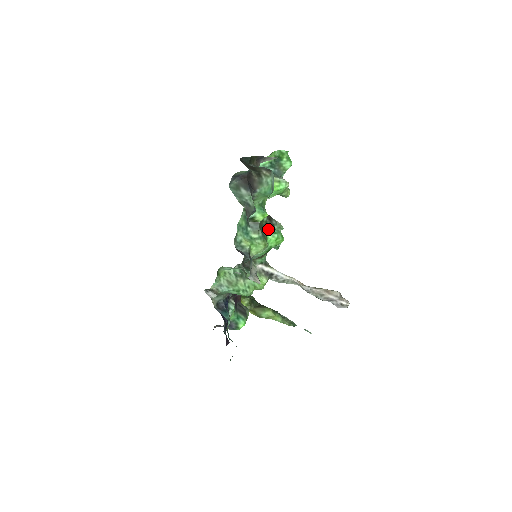
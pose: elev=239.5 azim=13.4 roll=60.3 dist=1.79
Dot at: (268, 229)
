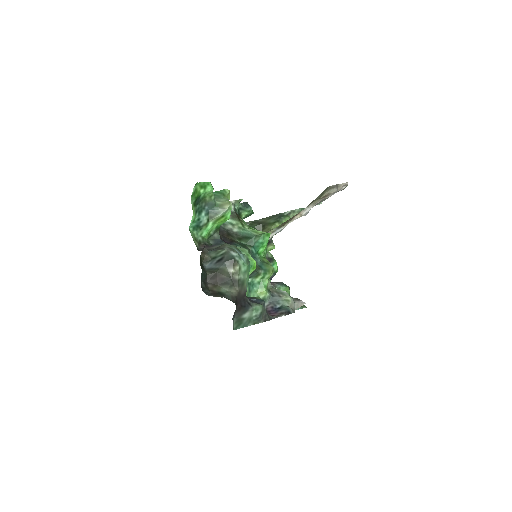
Dot at: (252, 246)
